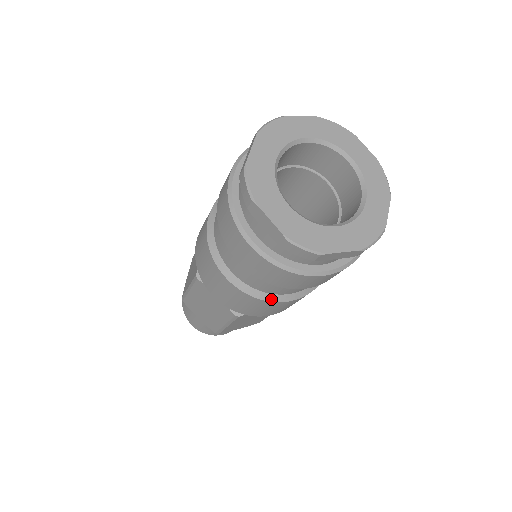
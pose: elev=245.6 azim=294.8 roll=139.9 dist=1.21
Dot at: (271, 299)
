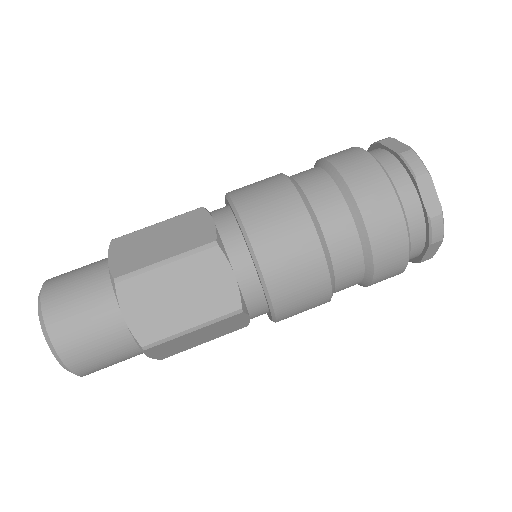
Dot at: (313, 218)
